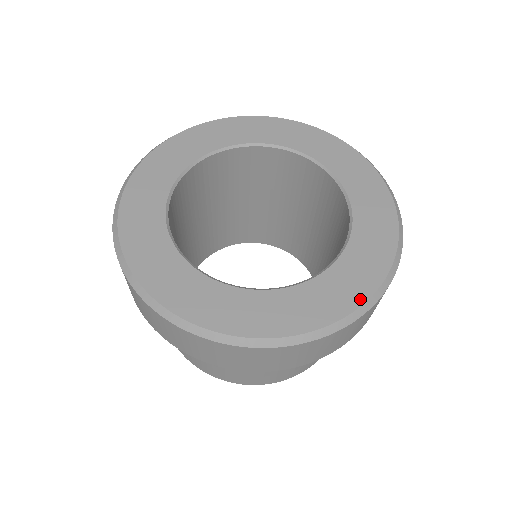
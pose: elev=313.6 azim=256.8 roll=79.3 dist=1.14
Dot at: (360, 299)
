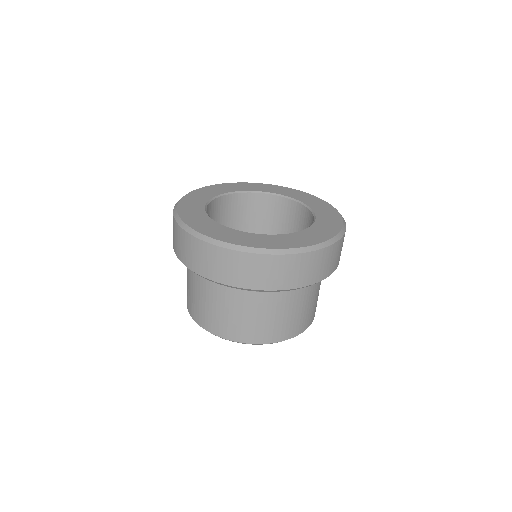
Dot at: (320, 241)
